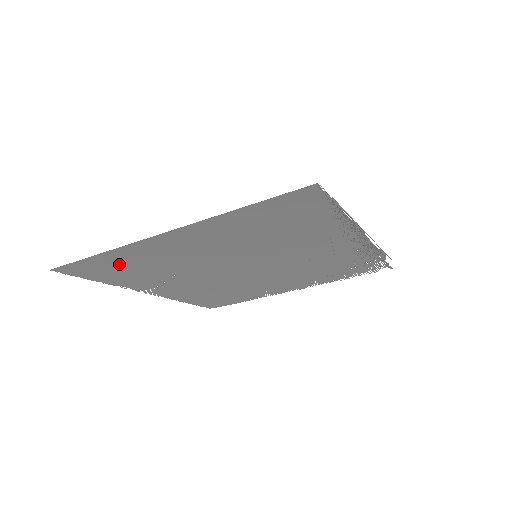
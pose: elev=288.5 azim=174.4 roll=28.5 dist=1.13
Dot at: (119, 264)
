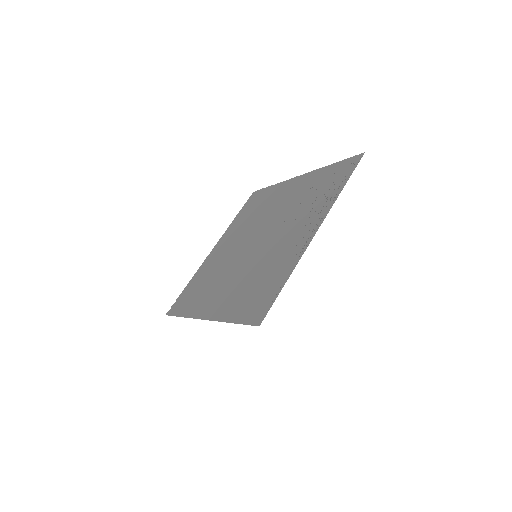
Dot at: (192, 299)
